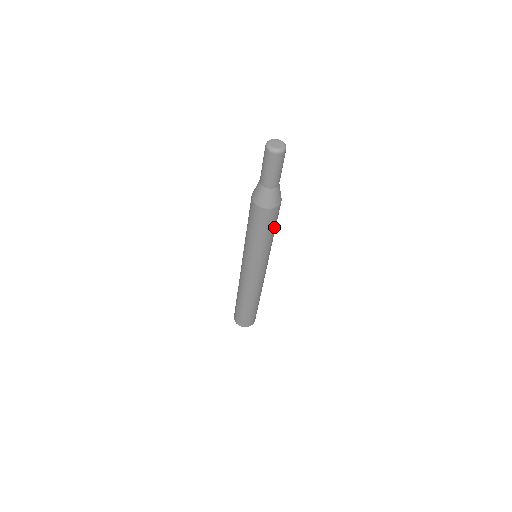
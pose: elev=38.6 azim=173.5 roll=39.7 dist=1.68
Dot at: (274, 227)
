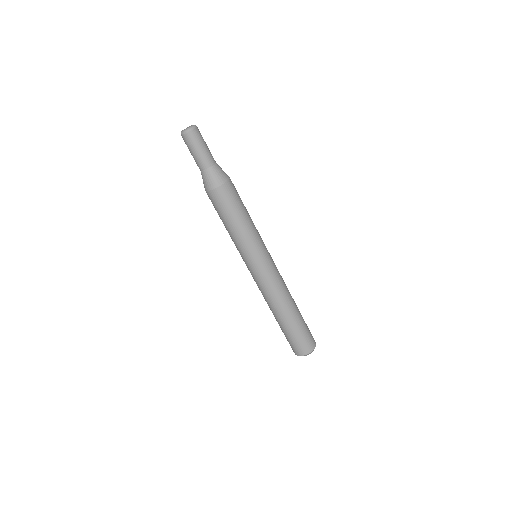
Dot at: (240, 210)
